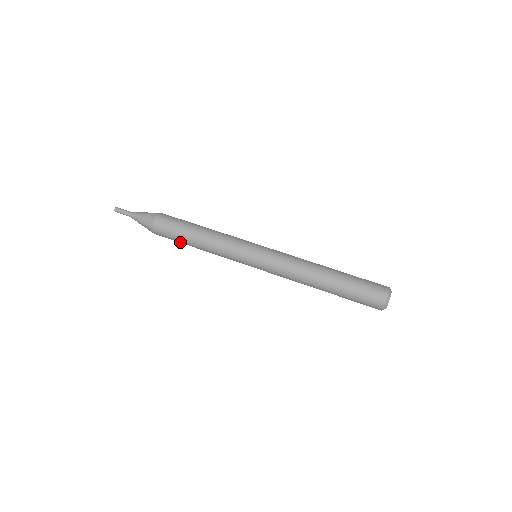
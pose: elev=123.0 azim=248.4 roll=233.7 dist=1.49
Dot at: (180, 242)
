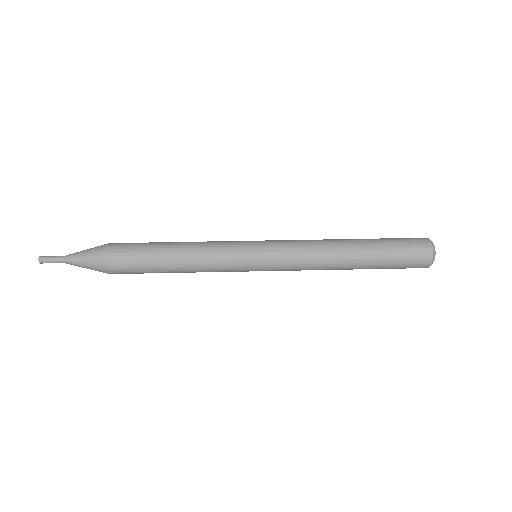
Dot at: (147, 264)
